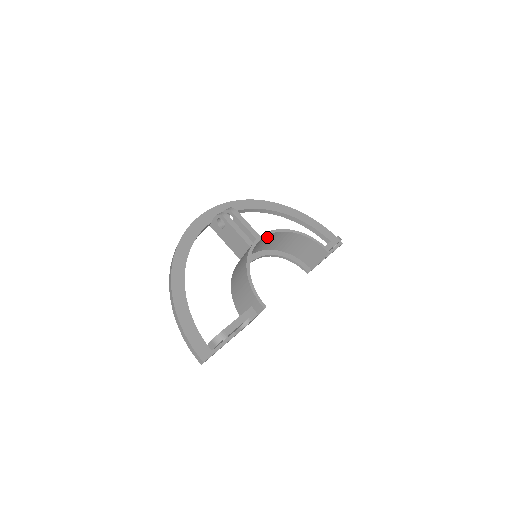
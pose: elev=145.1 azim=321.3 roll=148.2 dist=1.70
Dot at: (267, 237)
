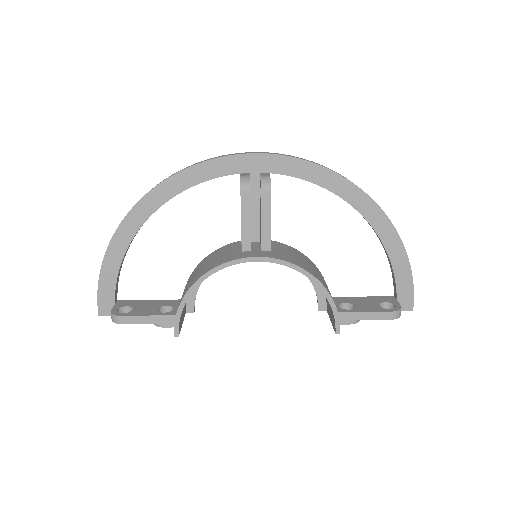
Dot at: occluded
